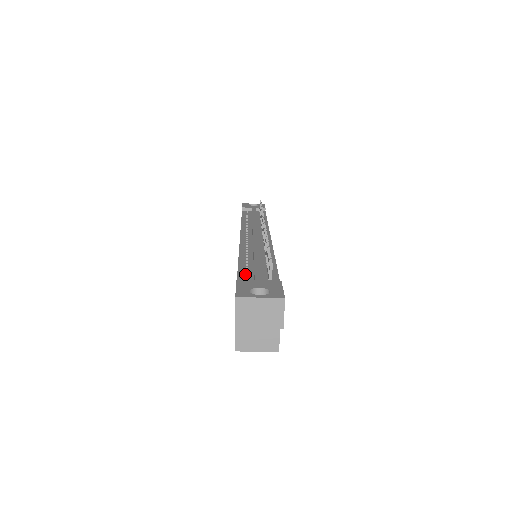
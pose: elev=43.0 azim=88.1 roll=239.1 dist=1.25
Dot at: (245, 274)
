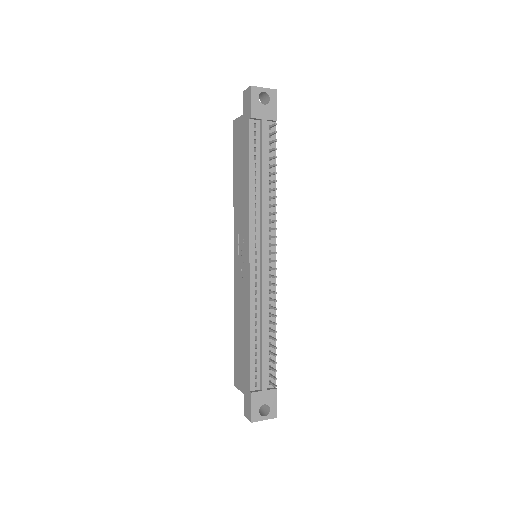
Dot at: (255, 367)
